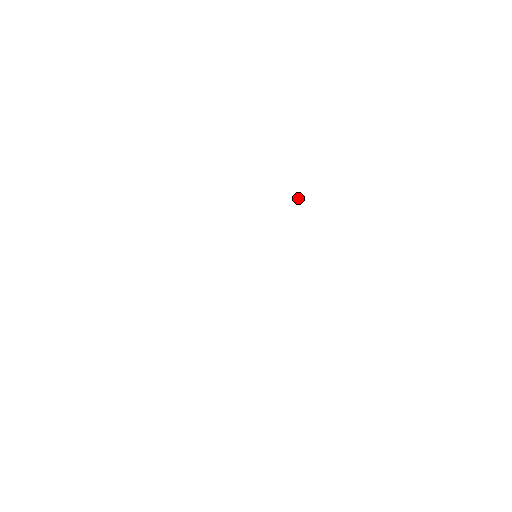
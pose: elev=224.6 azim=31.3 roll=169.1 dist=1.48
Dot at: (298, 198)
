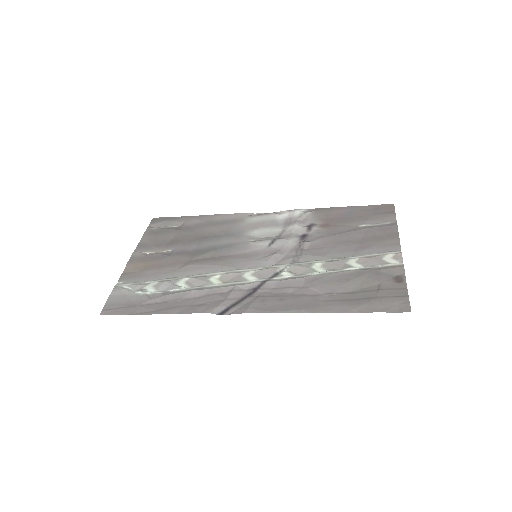
Dot at: (344, 258)
